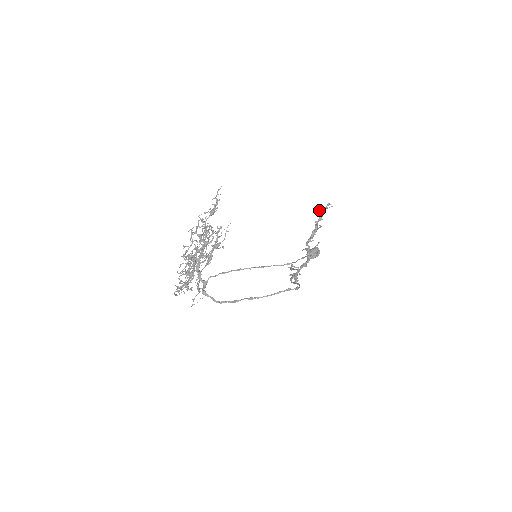
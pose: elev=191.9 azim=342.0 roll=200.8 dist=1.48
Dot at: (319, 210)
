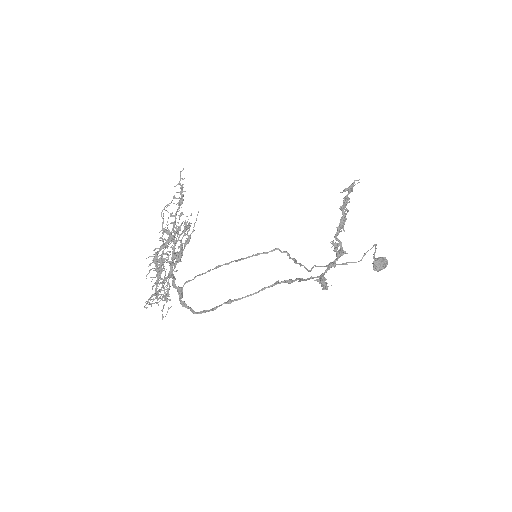
Dot at: (343, 191)
